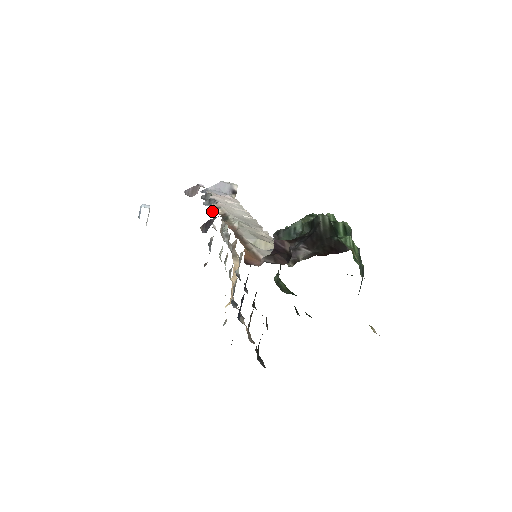
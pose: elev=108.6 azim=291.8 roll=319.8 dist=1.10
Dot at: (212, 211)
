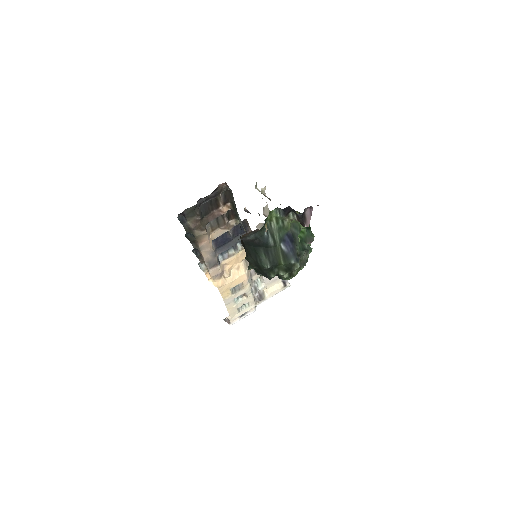
Dot at: occluded
